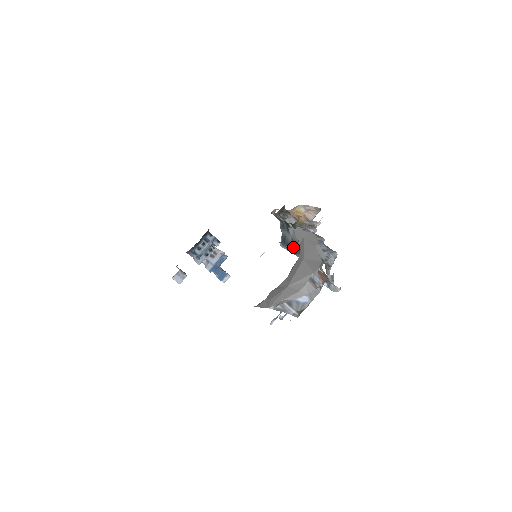
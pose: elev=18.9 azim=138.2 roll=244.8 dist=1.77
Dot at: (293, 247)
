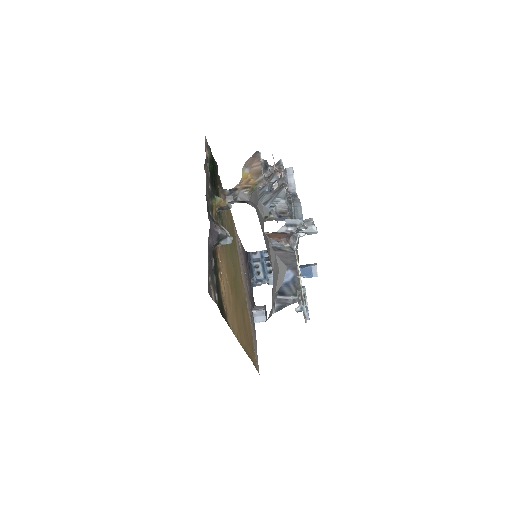
Dot at: (220, 240)
